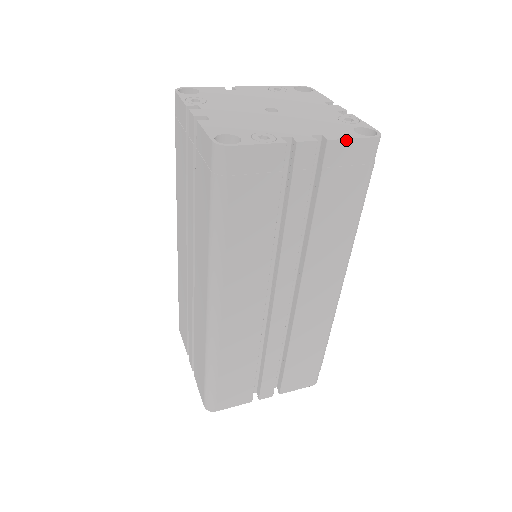
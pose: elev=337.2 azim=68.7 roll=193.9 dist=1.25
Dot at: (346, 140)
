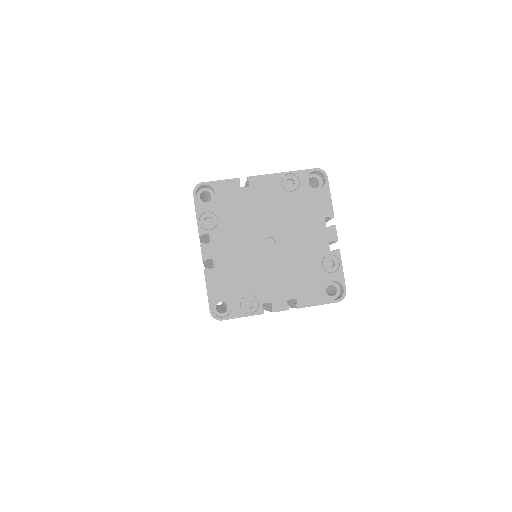
Dot at: occluded
